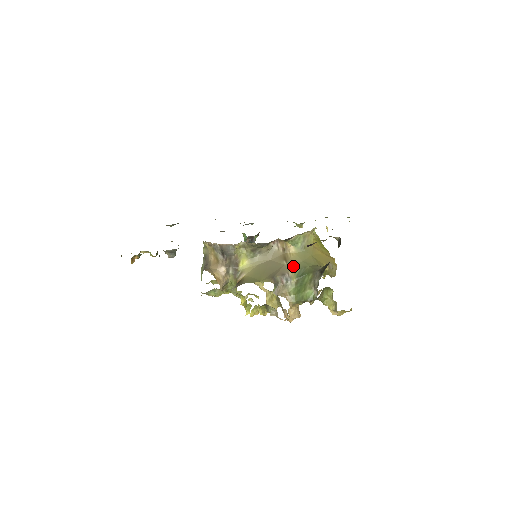
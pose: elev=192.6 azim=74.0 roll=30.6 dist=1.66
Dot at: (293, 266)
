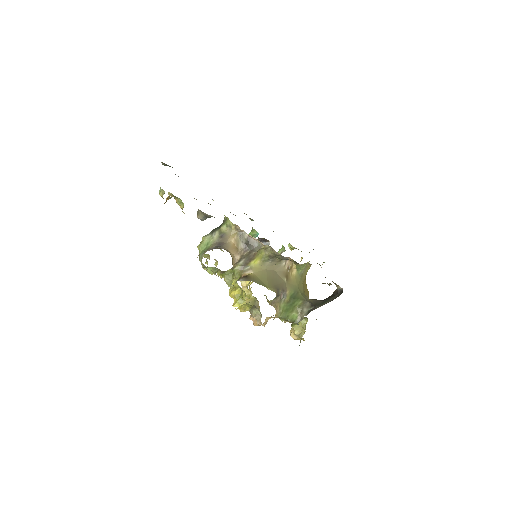
Dot at: (290, 286)
